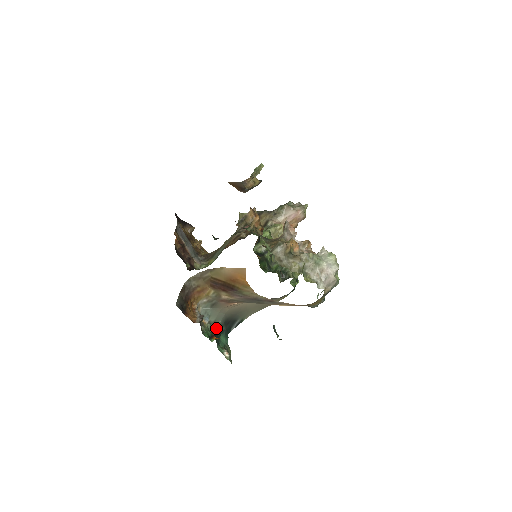
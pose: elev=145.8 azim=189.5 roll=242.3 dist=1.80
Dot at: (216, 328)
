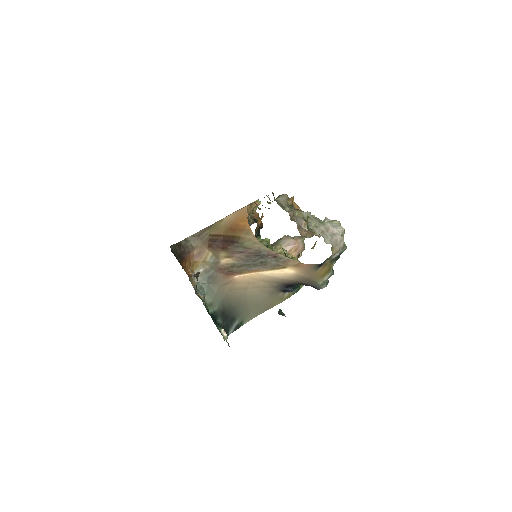
Dot at: (212, 313)
